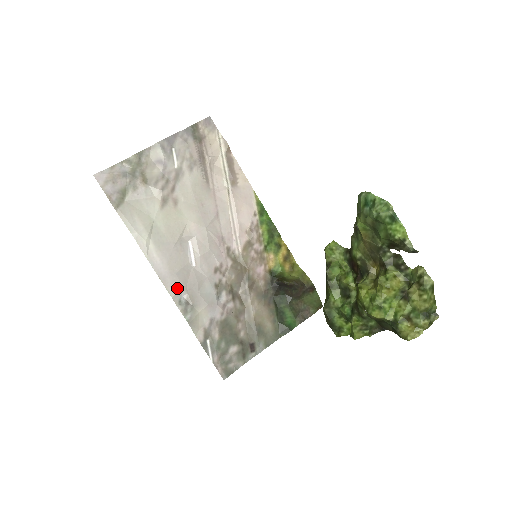
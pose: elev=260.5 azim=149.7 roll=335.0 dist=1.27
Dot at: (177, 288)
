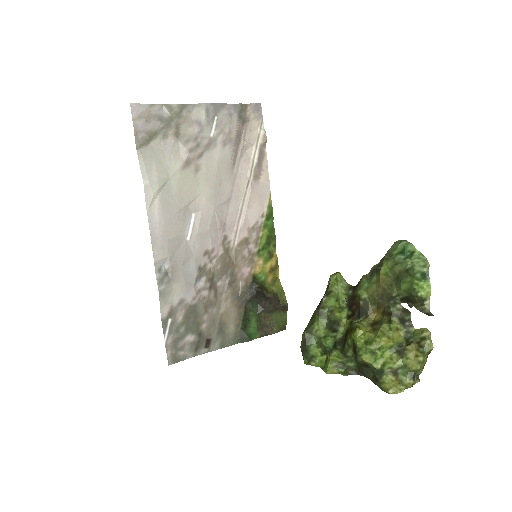
Dot at: (163, 254)
